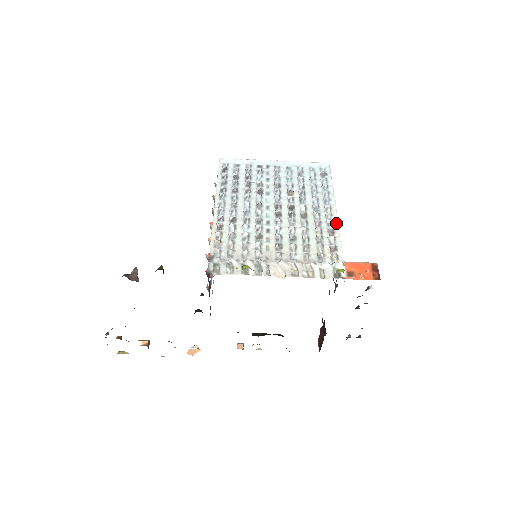
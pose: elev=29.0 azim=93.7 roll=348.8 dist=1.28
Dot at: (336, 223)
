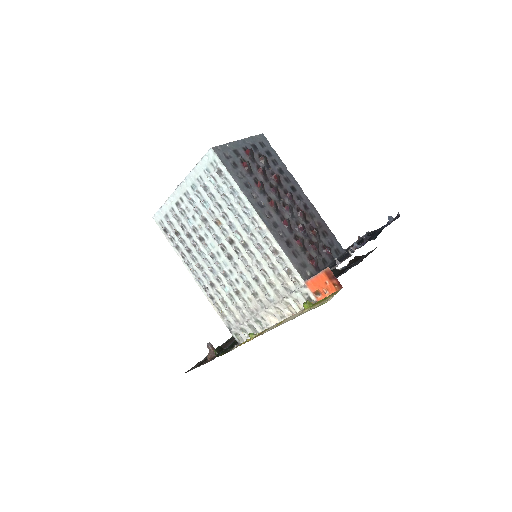
Dot at: (270, 237)
